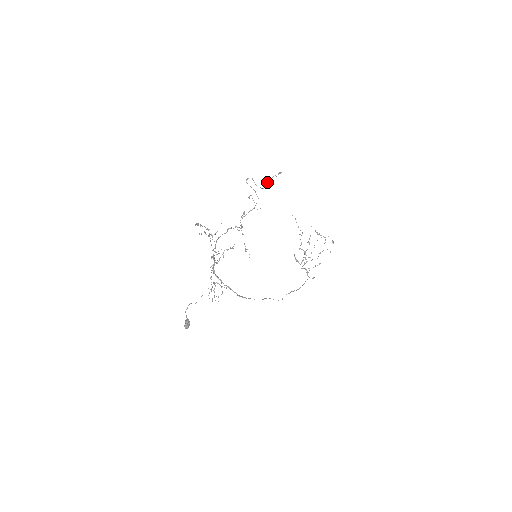
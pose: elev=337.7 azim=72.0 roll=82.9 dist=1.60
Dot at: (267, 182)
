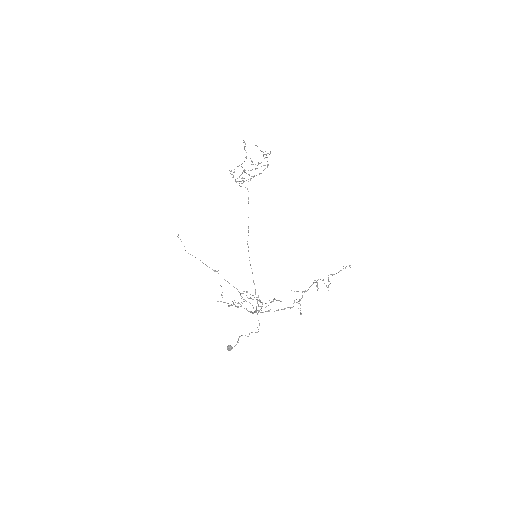
Dot at: occluded
